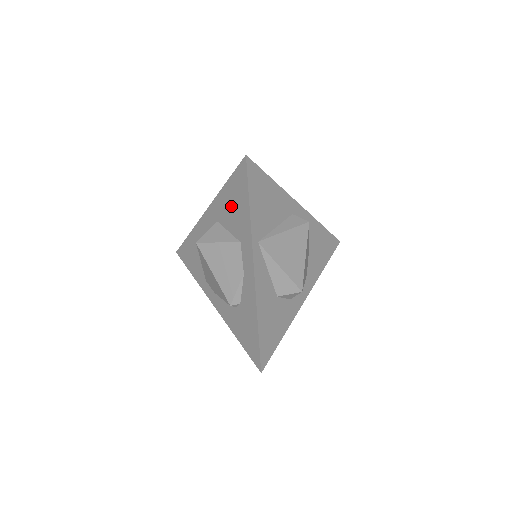
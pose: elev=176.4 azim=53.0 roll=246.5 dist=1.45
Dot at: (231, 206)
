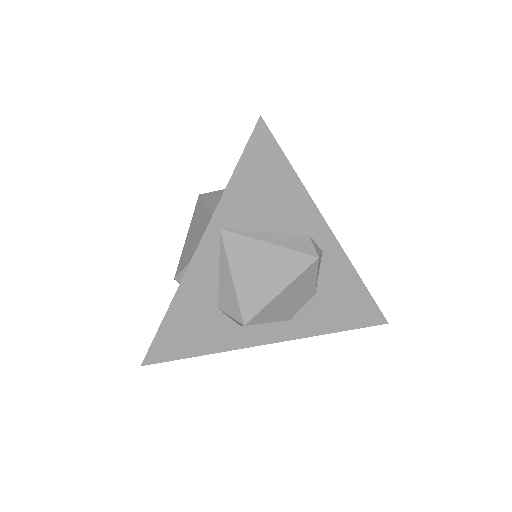
Dot at: occluded
